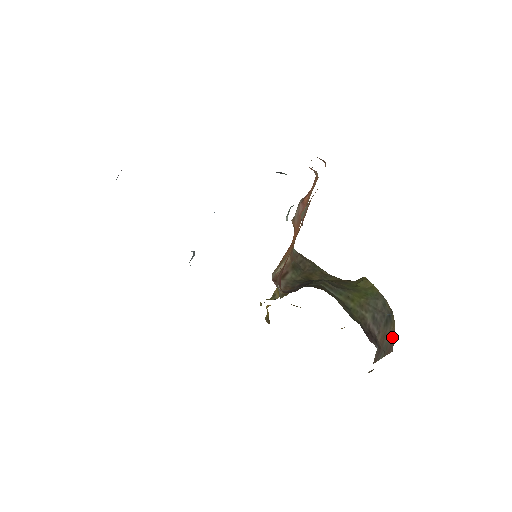
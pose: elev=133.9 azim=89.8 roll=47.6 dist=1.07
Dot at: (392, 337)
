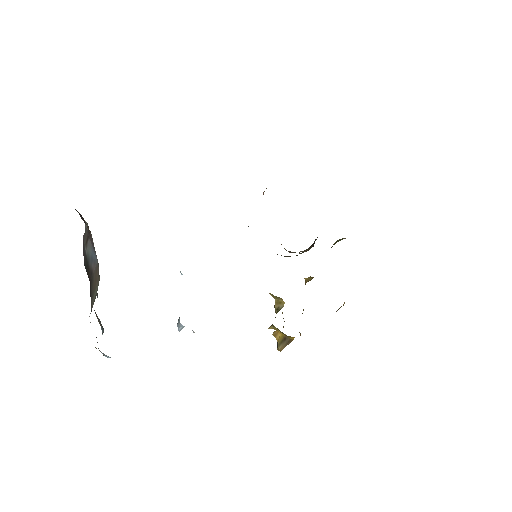
Dot at: occluded
